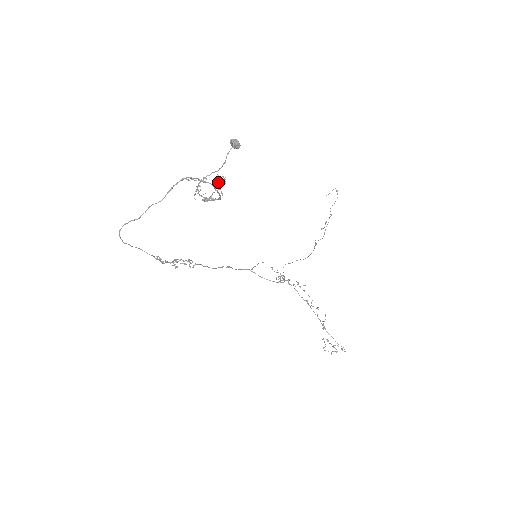
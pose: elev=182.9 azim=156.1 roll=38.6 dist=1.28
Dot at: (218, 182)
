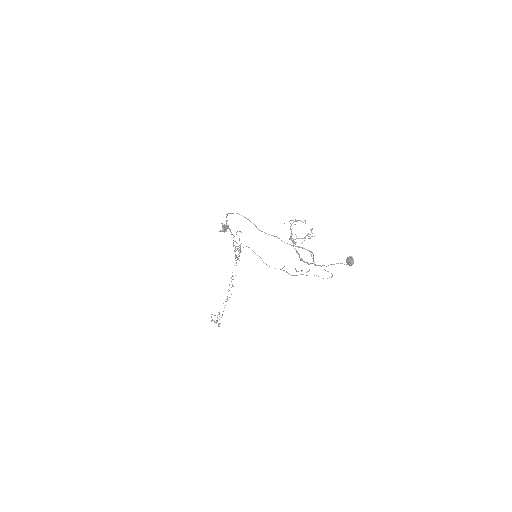
Dot at: occluded
